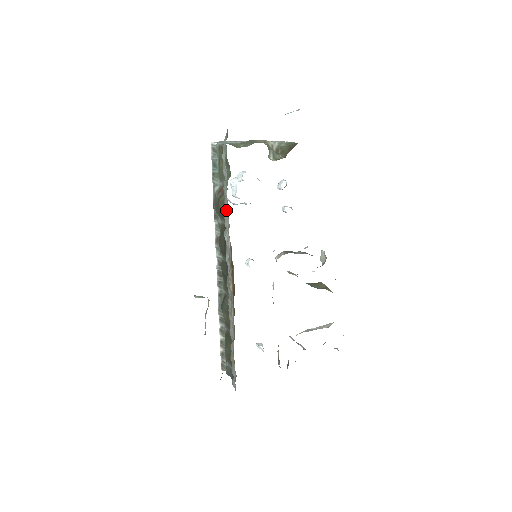
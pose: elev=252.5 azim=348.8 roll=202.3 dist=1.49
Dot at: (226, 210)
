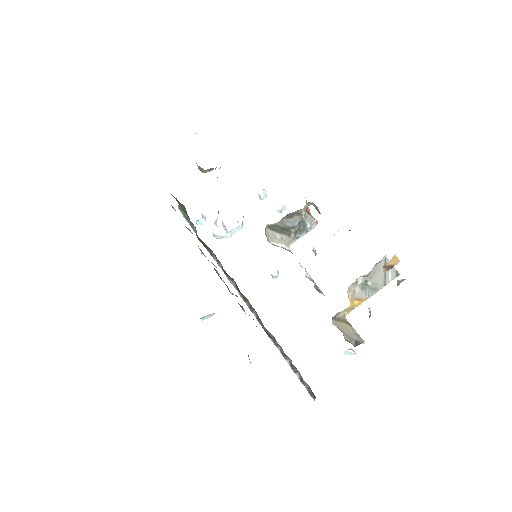
Dot at: (192, 233)
